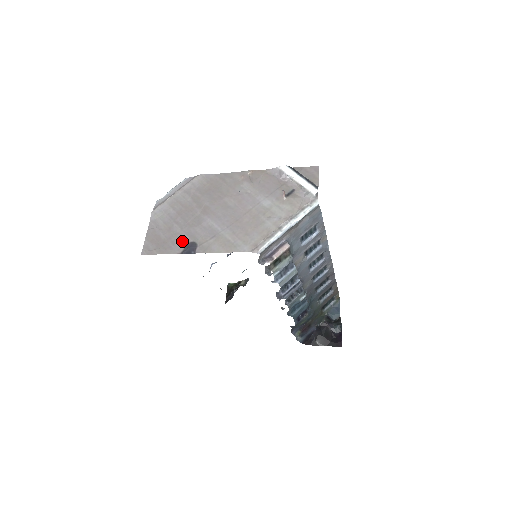
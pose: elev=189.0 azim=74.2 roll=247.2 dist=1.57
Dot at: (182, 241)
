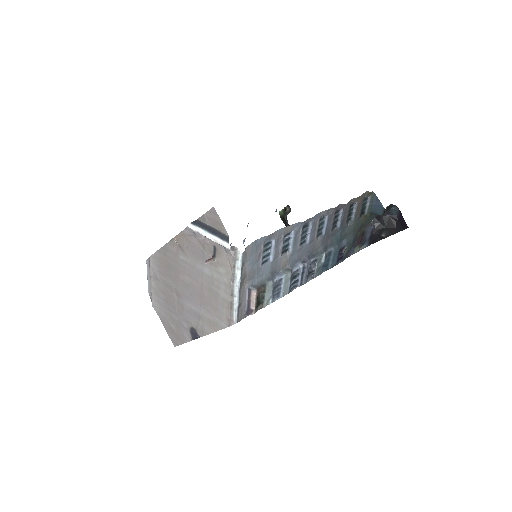
Dot at: (185, 329)
